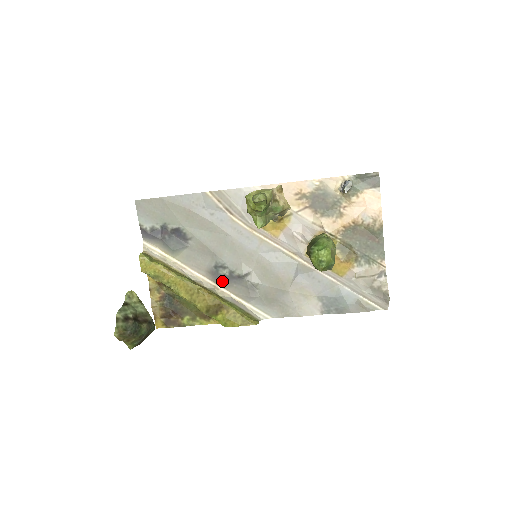
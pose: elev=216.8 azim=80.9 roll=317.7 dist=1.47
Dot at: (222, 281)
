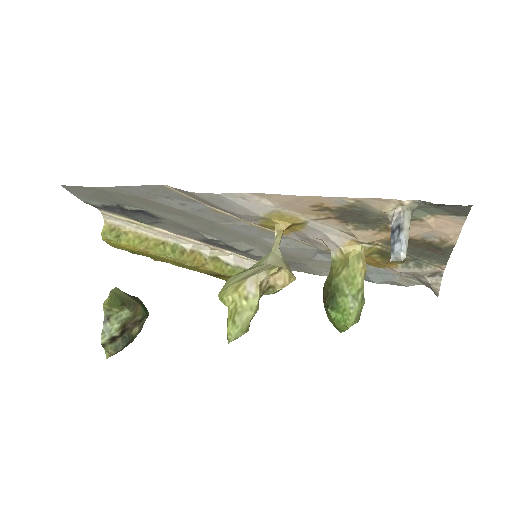
Dot at: (218, 246)
